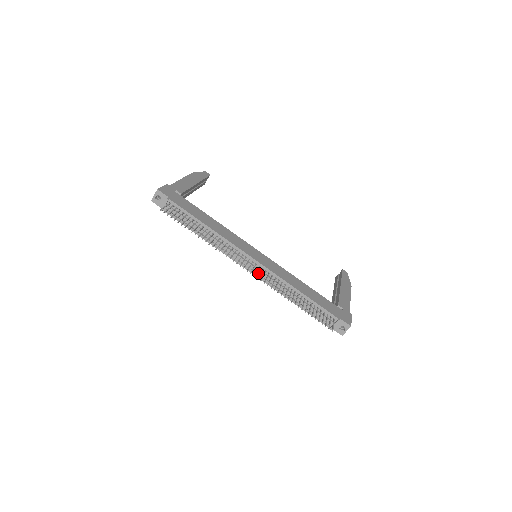
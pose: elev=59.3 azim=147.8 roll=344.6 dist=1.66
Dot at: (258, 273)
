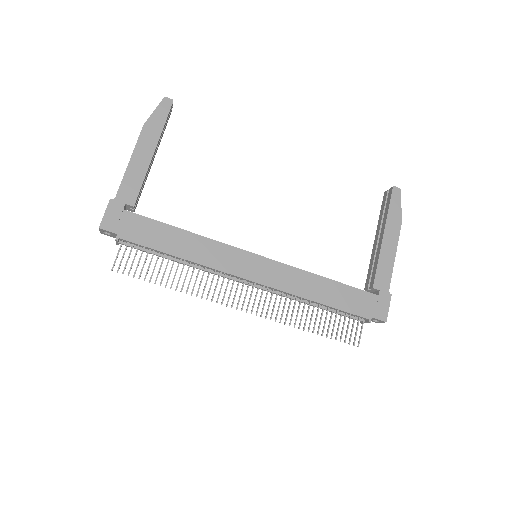
Dot at: (260, 287)
